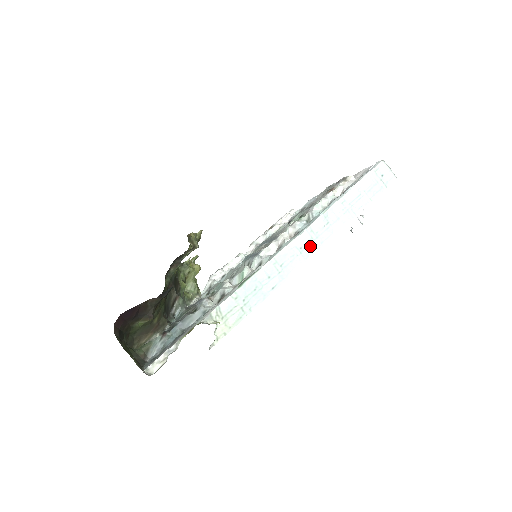
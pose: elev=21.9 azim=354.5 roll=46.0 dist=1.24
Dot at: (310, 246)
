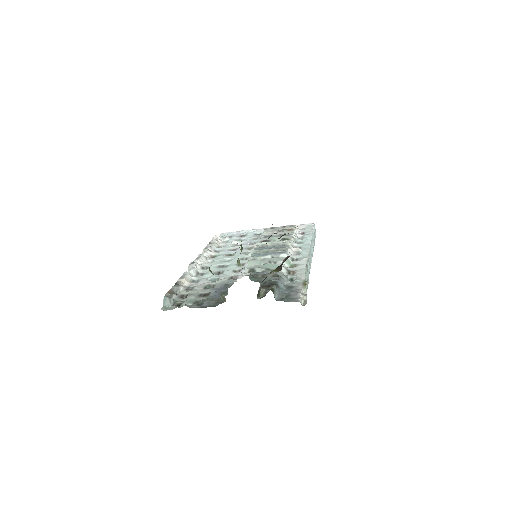
Dot at: (311, 257)
